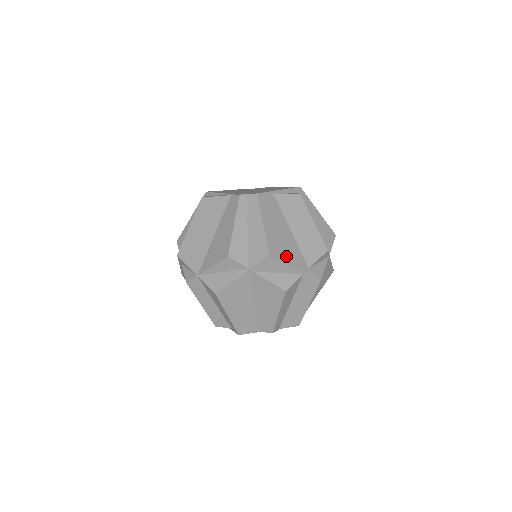
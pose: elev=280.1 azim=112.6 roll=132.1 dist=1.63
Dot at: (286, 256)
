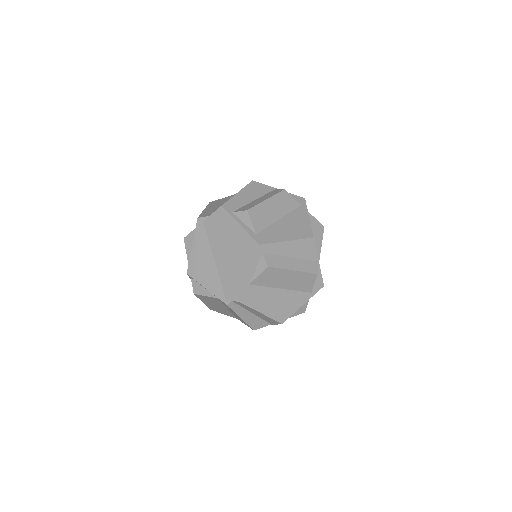
Dot at: (291, 308)
